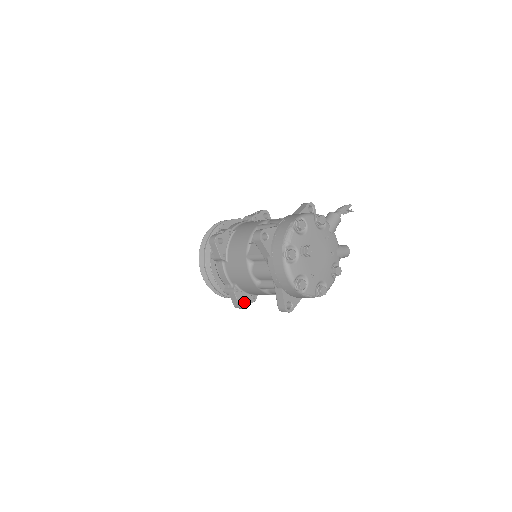
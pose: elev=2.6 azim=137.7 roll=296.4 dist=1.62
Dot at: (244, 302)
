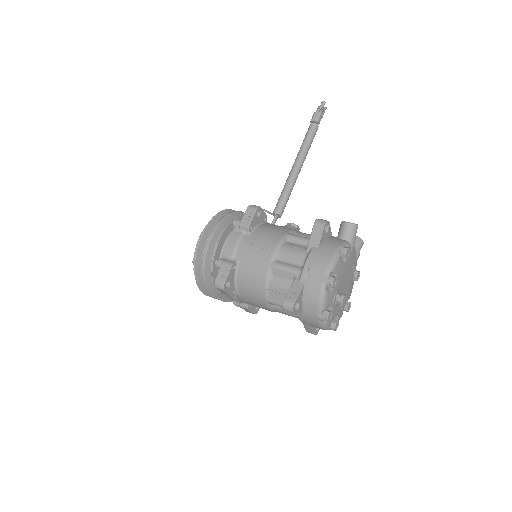
Dot at: occluded
